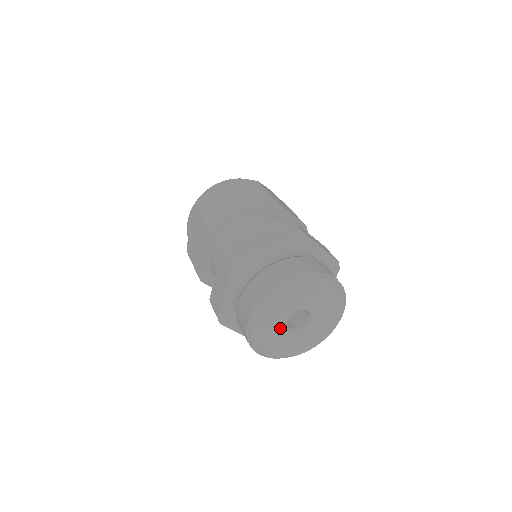
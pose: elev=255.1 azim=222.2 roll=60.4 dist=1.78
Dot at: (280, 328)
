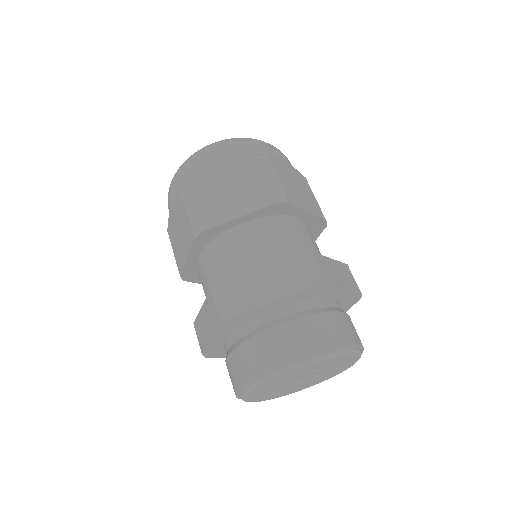
Dot at: (278, 388)
